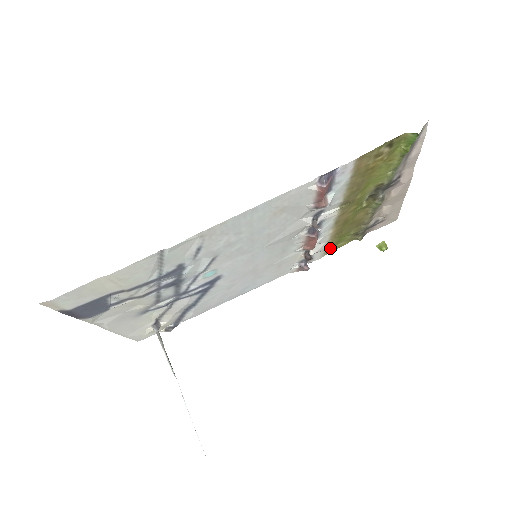
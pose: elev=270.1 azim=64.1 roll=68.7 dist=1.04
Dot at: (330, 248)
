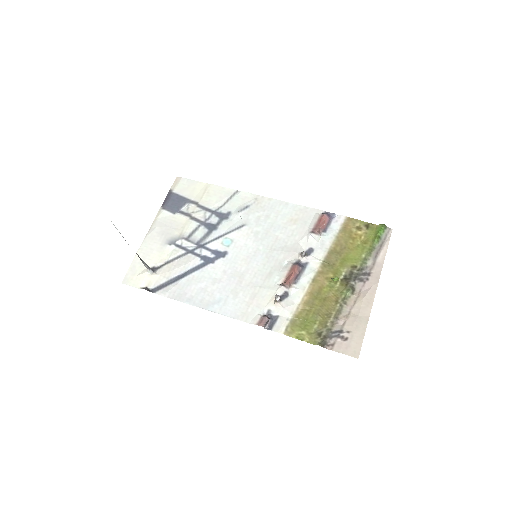
Dot at: (294, 326)
